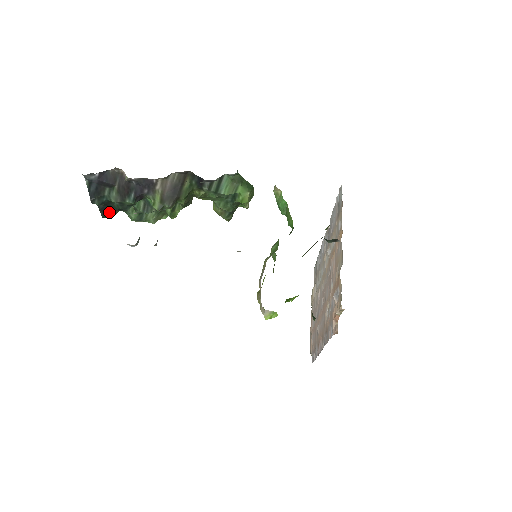
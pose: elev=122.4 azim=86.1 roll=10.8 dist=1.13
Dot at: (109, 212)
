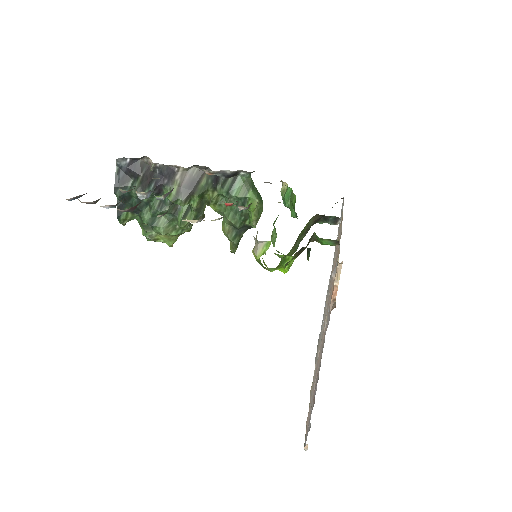
Dot at: (125, 213)
